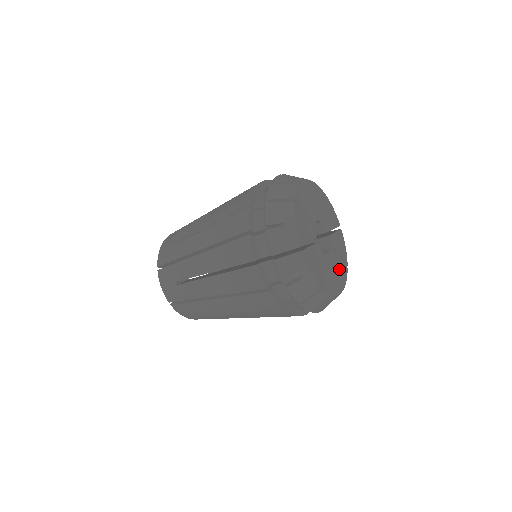
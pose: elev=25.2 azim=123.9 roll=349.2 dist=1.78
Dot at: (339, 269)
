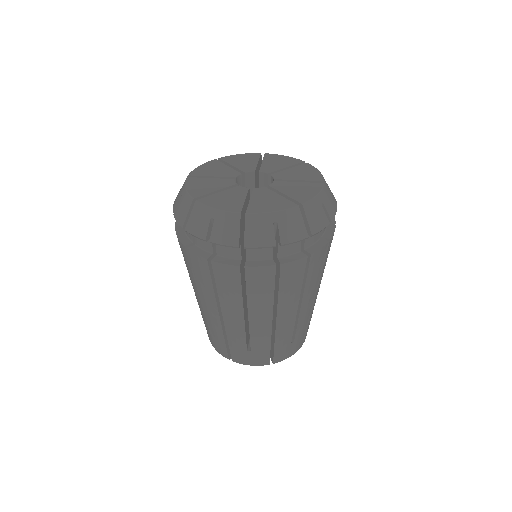
Dot at: (267, 201)
